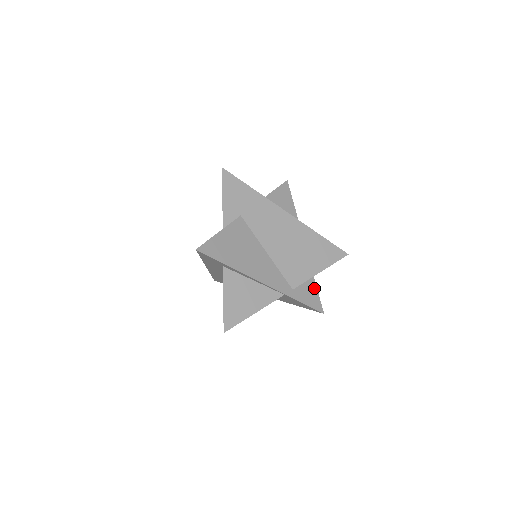
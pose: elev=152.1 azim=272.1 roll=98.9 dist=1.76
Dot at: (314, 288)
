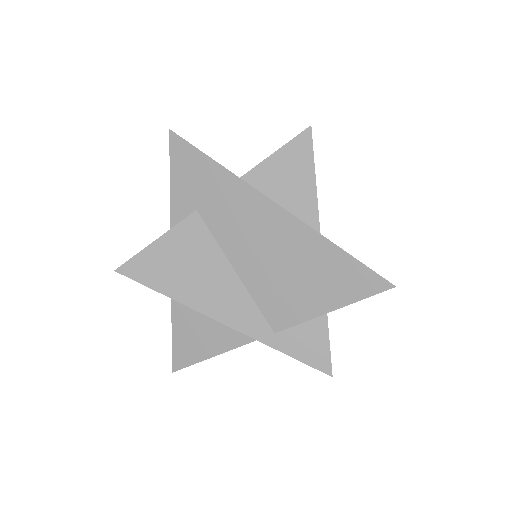
Dot at: (322, 332)
